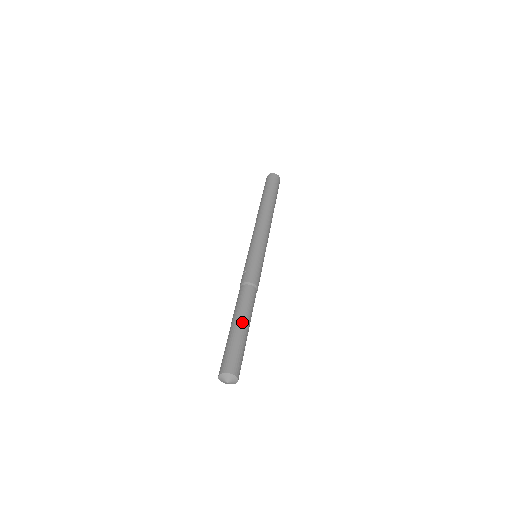
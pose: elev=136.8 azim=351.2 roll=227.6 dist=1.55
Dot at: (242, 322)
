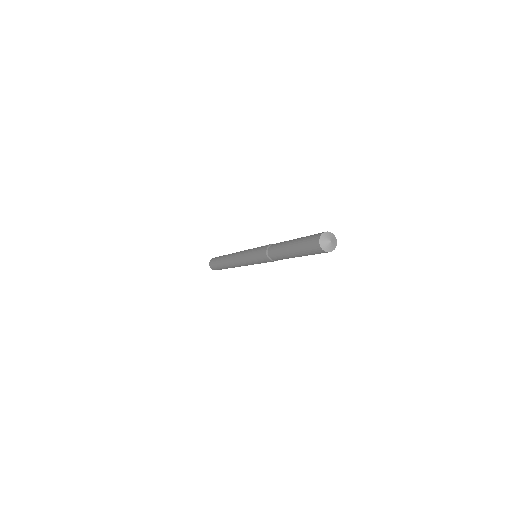
Dot at: occluded
